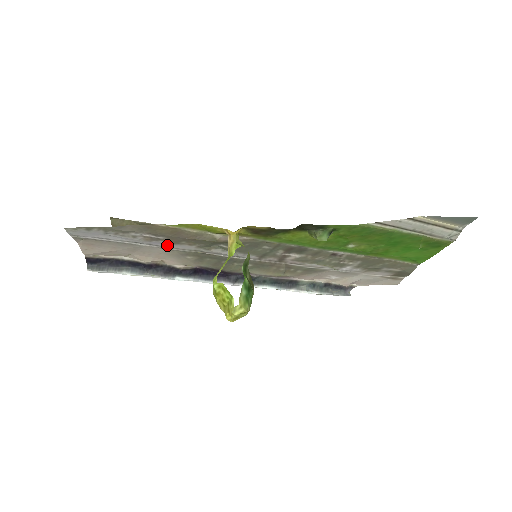
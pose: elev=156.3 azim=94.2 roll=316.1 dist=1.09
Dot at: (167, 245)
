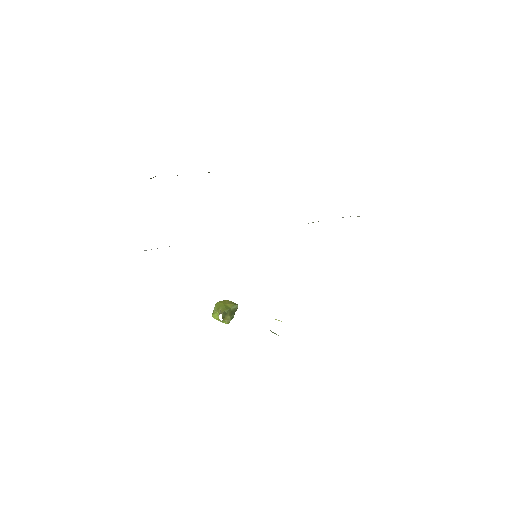
Dot at: occluded
